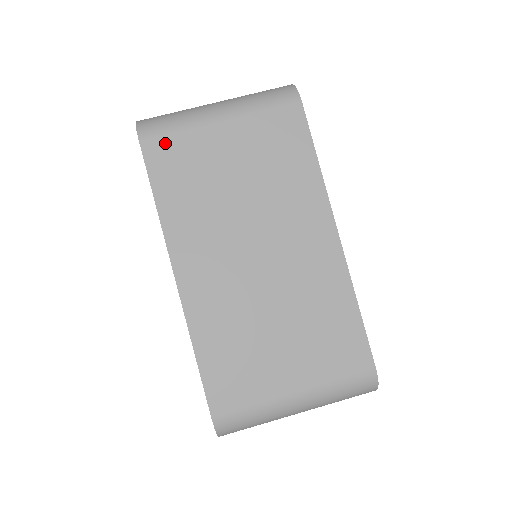
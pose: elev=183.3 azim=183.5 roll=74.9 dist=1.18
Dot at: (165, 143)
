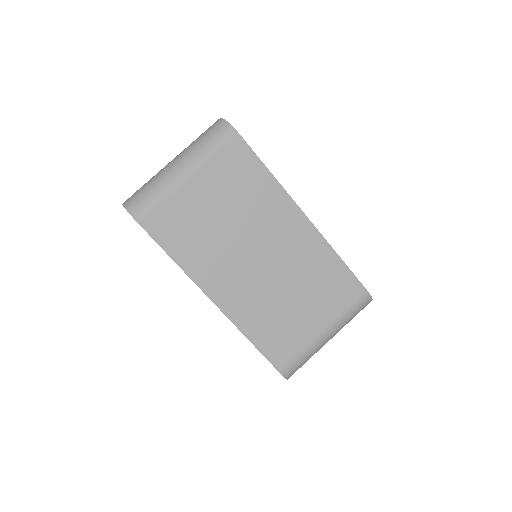
Dot at: (157, 215)
